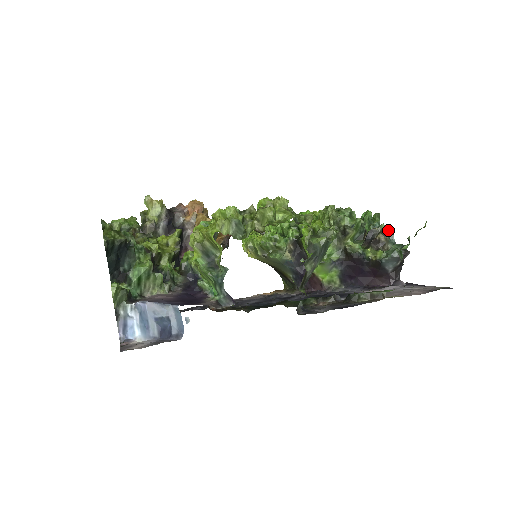
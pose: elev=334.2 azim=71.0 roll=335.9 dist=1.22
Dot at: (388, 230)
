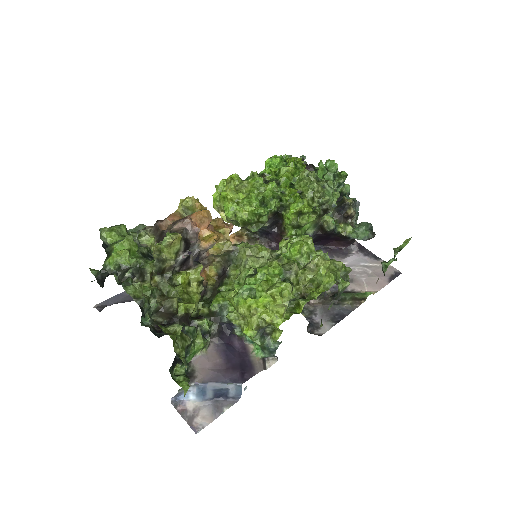
Dot at: (357, 202)
